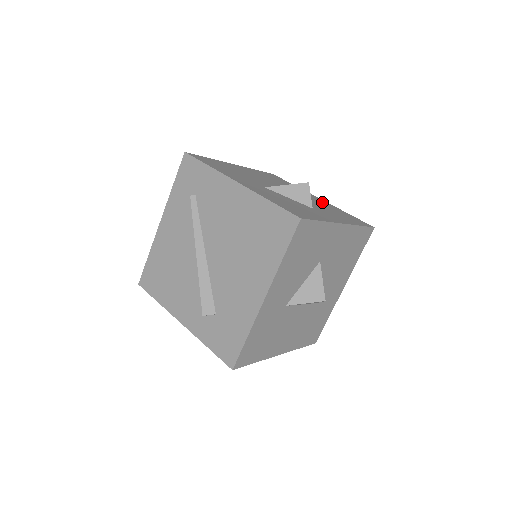
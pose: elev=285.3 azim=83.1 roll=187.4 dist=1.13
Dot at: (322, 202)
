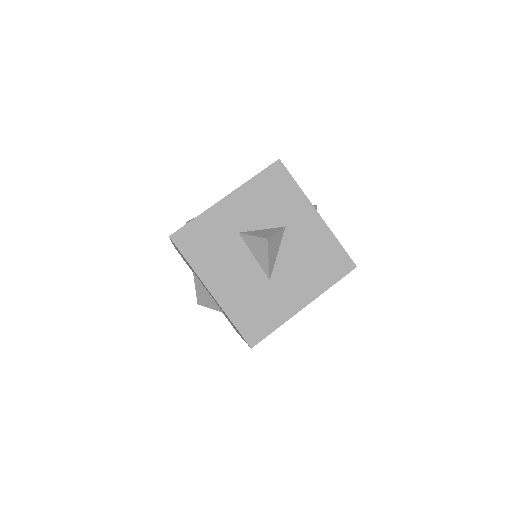
Dot at: occluded
